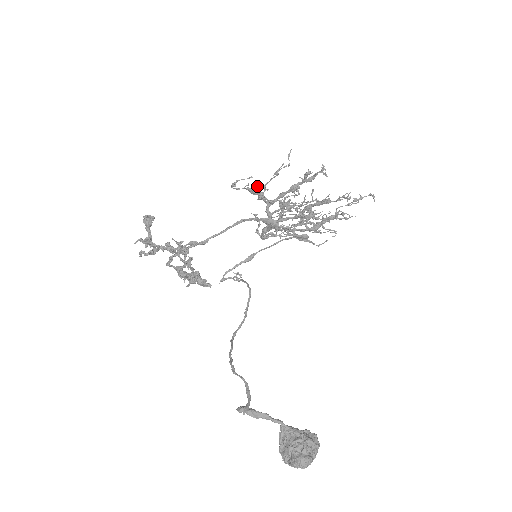
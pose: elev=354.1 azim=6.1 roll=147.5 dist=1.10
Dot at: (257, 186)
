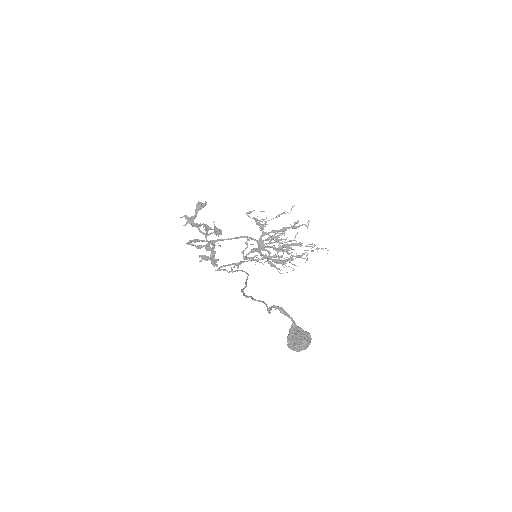
Dot at: (264, 219)
